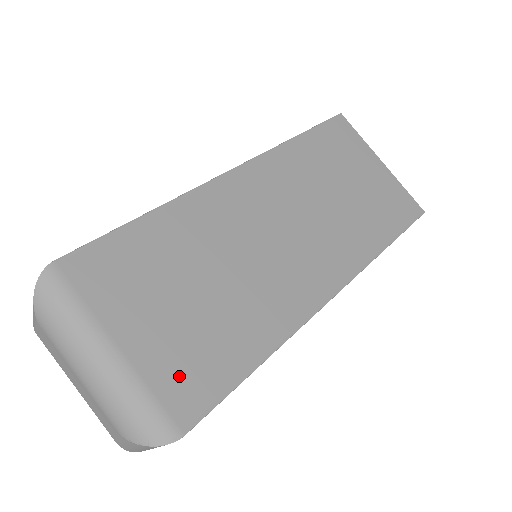
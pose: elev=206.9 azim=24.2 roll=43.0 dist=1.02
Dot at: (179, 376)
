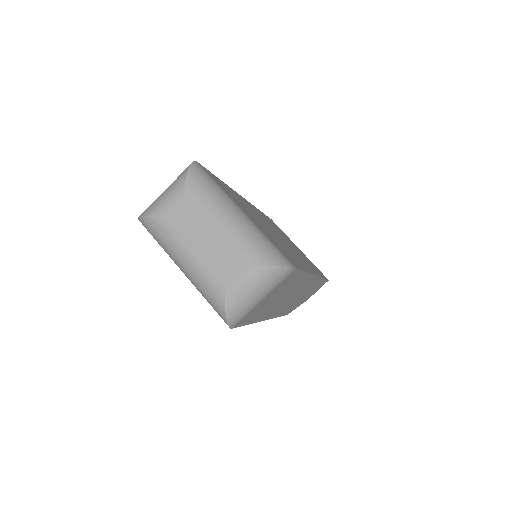
Dot at: (277, 246)
